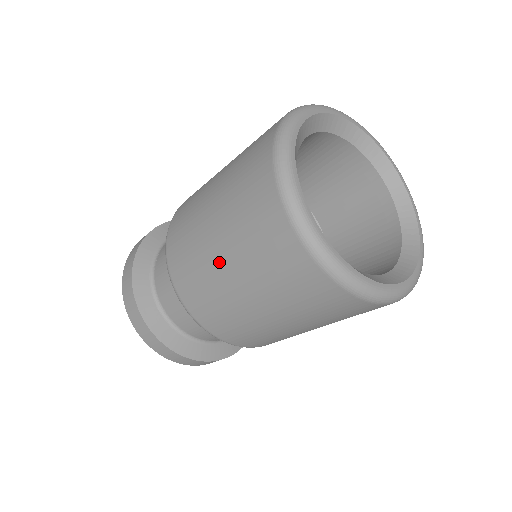
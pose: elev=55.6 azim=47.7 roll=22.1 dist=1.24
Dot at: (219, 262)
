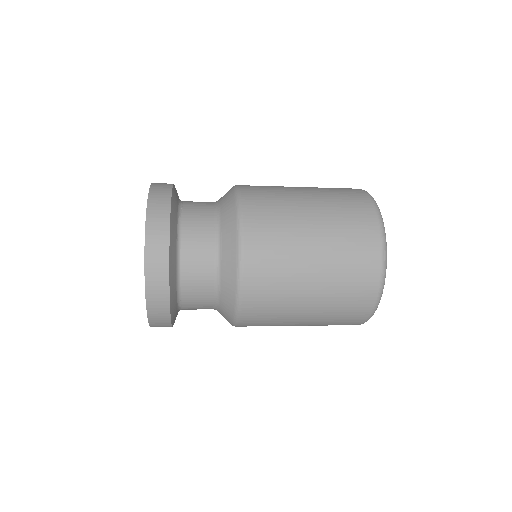
Dot at: (308, 228)
